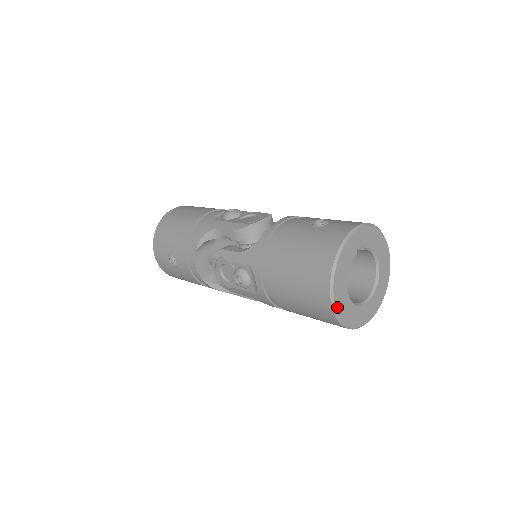
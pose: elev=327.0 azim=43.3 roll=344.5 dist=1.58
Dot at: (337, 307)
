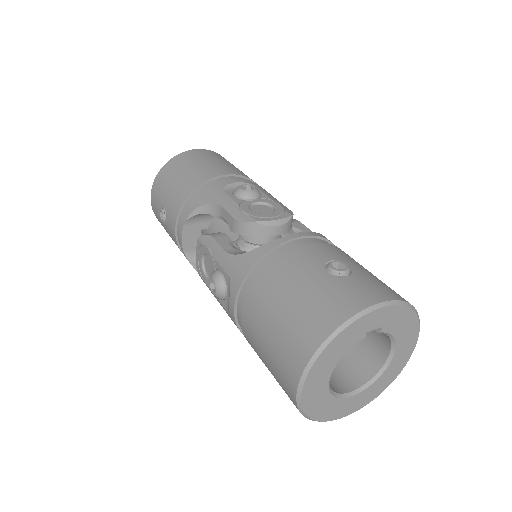
Dot at: (304, 397)
